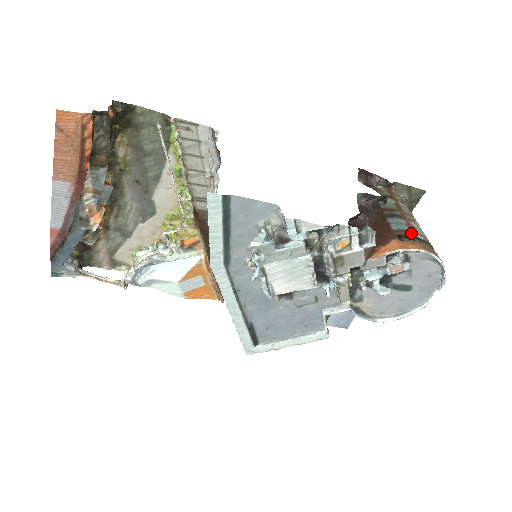
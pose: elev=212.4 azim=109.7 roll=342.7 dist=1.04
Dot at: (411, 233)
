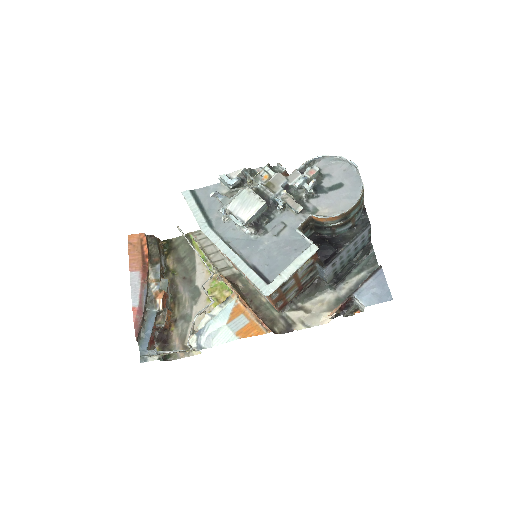
Dot at: occluded
